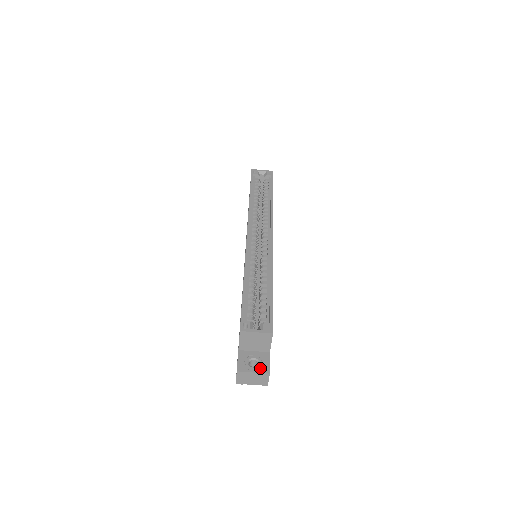
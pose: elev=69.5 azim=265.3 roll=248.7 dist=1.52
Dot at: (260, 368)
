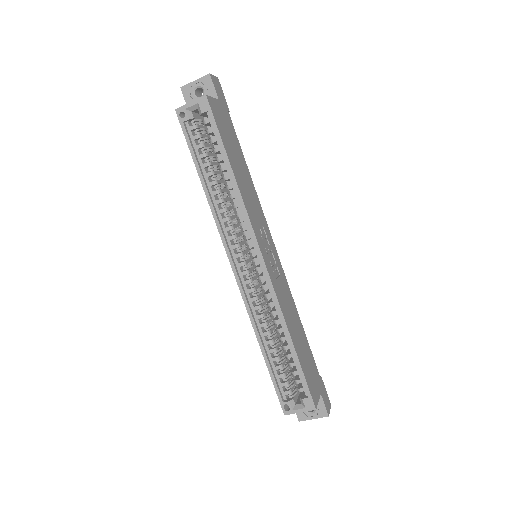
Dot at: (318, 413)
